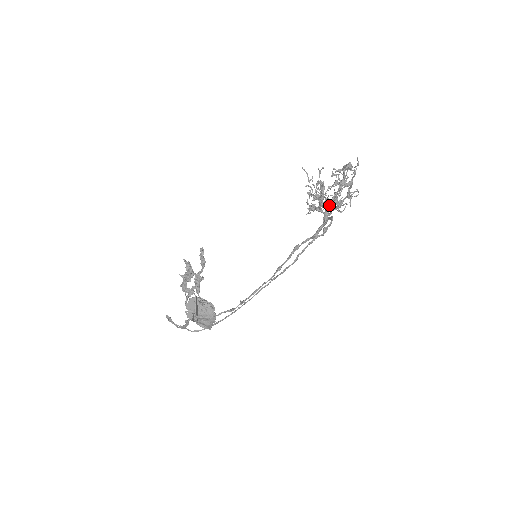
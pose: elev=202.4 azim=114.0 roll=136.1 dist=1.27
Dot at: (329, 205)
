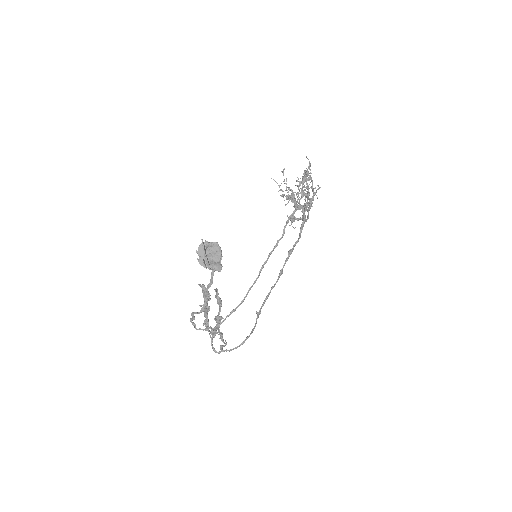
Dot at: (300, 199)
